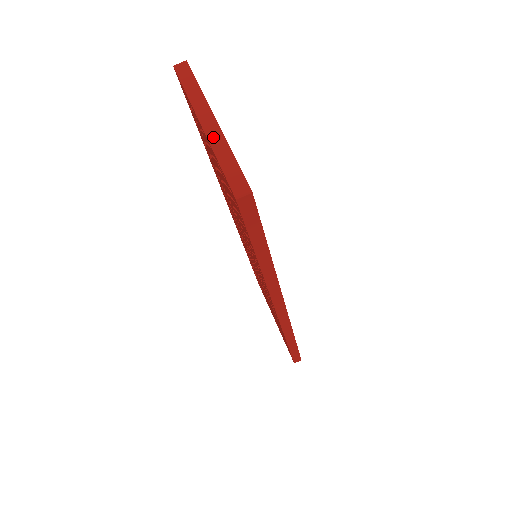
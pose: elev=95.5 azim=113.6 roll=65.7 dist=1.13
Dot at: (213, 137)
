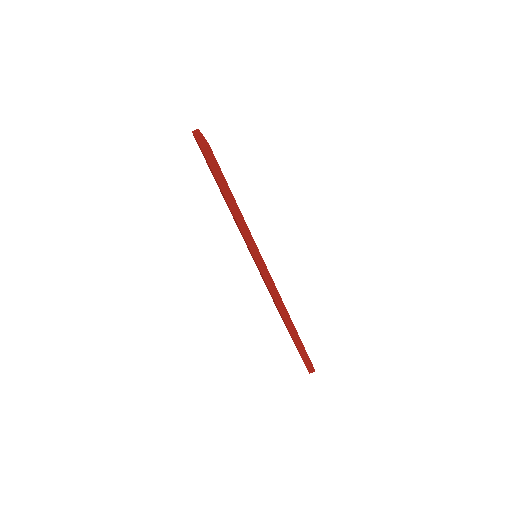
Dot at: (199, 139)
